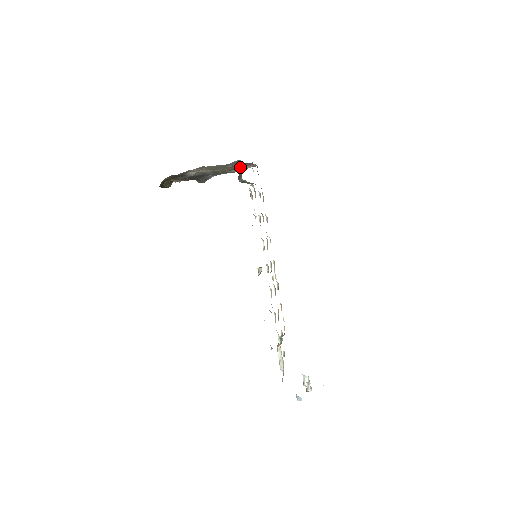
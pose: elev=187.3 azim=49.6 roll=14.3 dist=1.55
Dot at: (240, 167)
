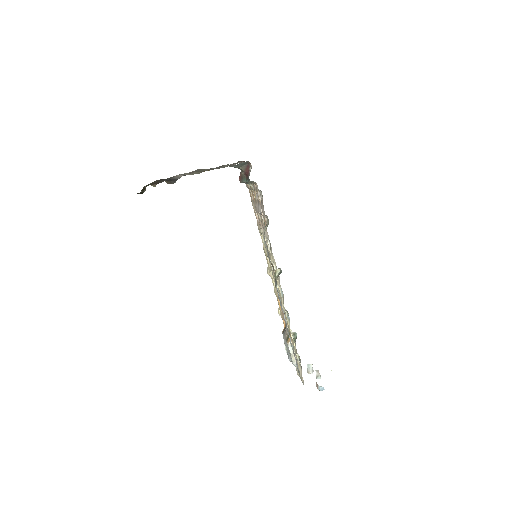
Dot at: (245, 168)
